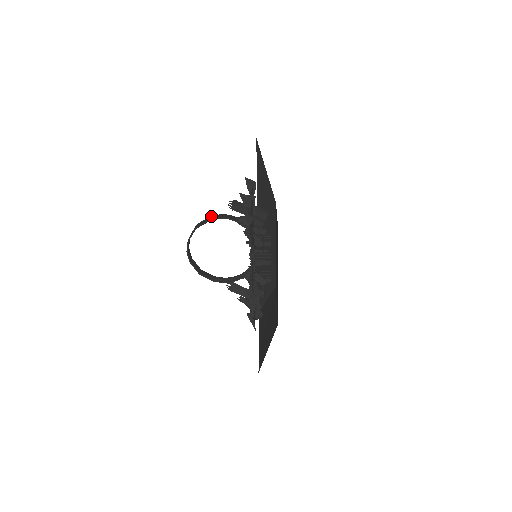
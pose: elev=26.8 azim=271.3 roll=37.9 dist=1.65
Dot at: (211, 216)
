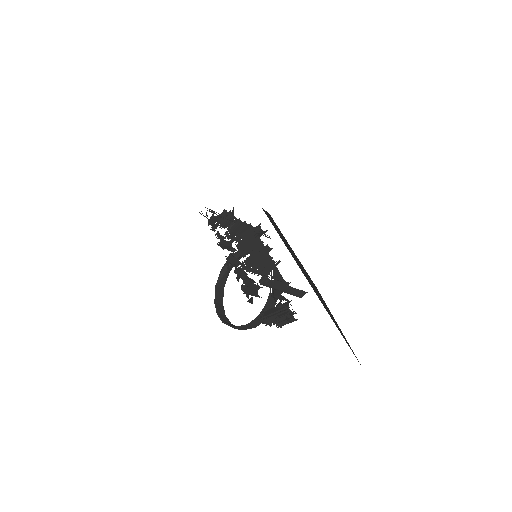
Dot at: (228, 270)
